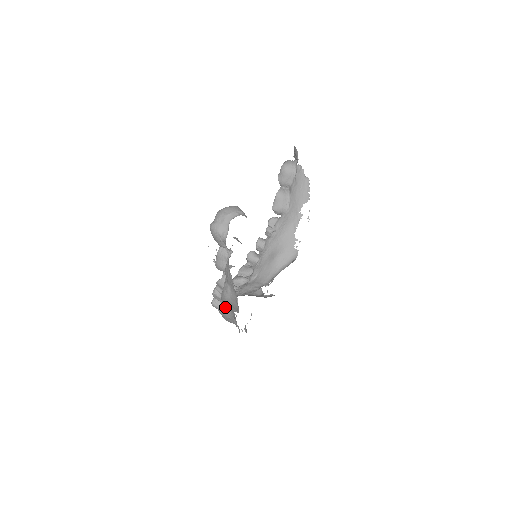
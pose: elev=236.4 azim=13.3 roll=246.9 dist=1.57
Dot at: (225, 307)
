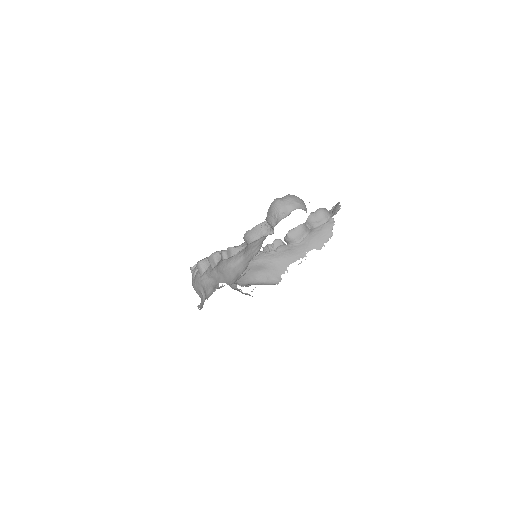
Dot at: (214, 273)
